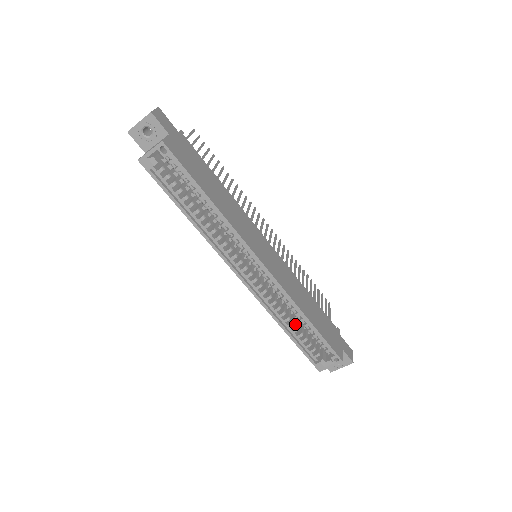
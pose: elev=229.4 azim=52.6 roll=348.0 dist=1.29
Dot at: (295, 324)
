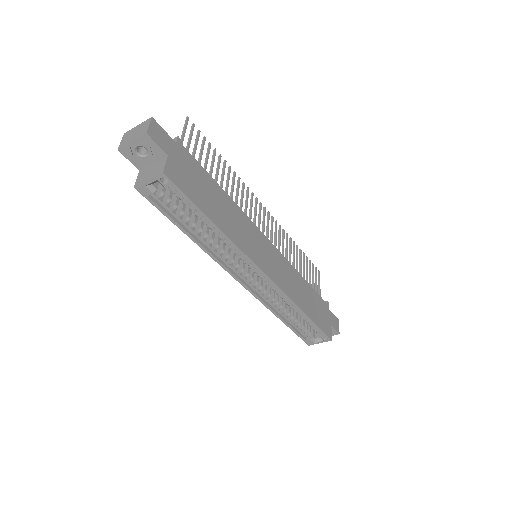
Dot at: (290, 311)
